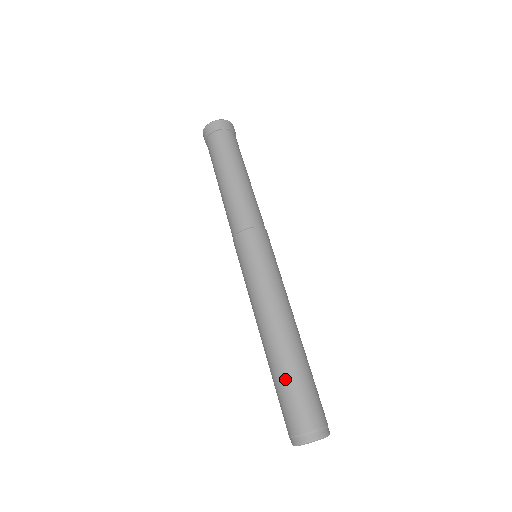
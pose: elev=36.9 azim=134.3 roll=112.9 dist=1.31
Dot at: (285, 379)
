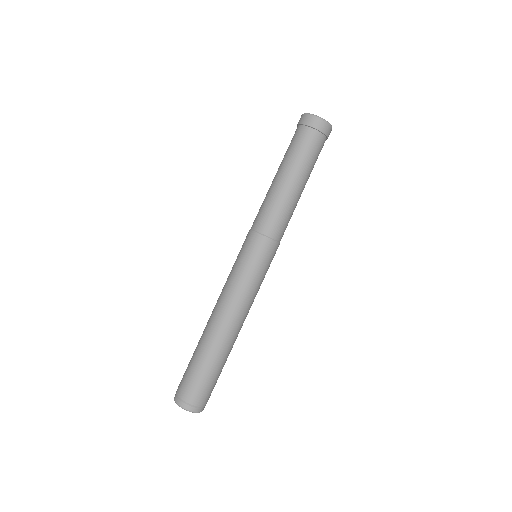
Dot at: (198, 359)
